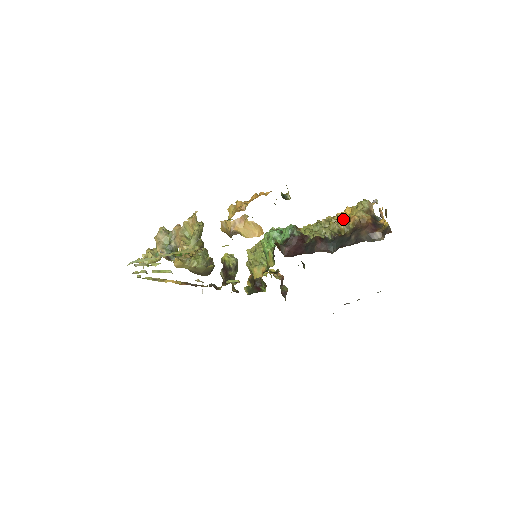
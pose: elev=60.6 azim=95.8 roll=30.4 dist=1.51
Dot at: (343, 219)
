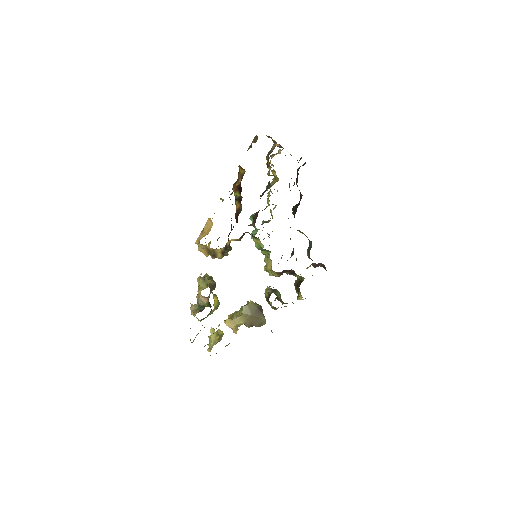
Dot at: (274, 178)
